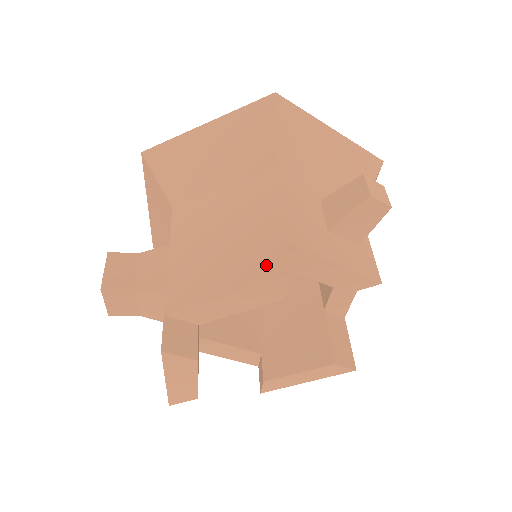
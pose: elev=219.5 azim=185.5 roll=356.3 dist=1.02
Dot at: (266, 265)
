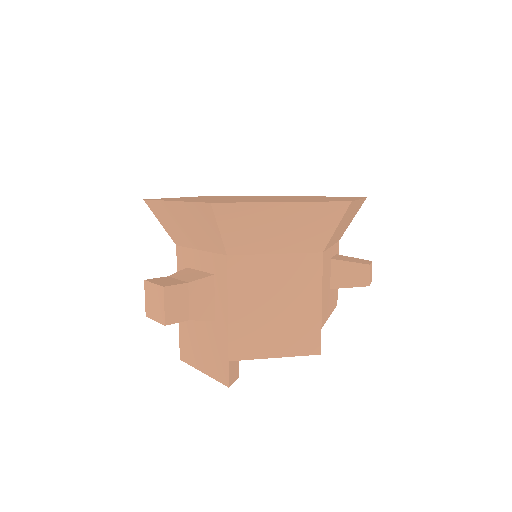
Dot at: (306, 343)
